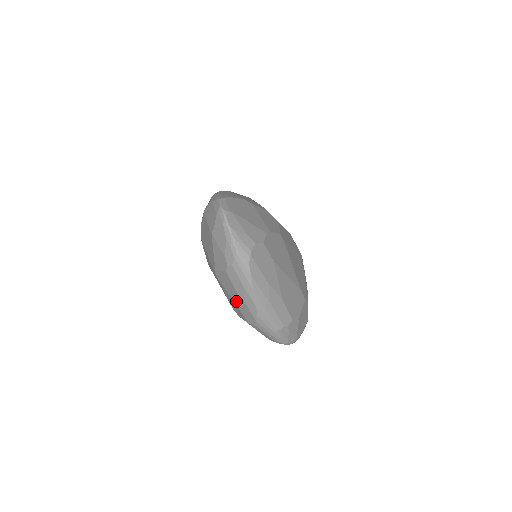
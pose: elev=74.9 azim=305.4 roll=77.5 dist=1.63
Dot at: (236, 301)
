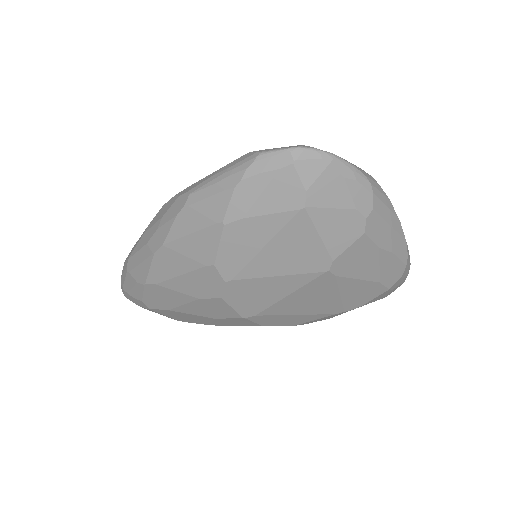
Dot at: (374, 273)
